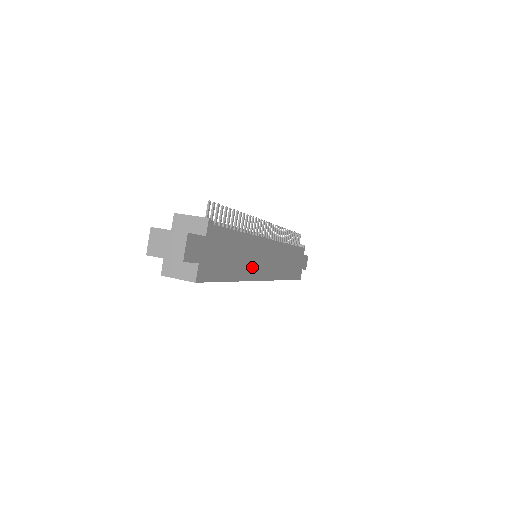
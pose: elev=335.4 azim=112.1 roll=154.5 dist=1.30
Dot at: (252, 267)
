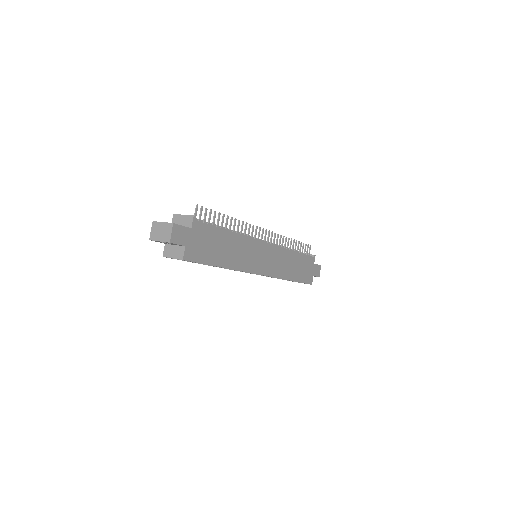
Dot at: (245, 261)
